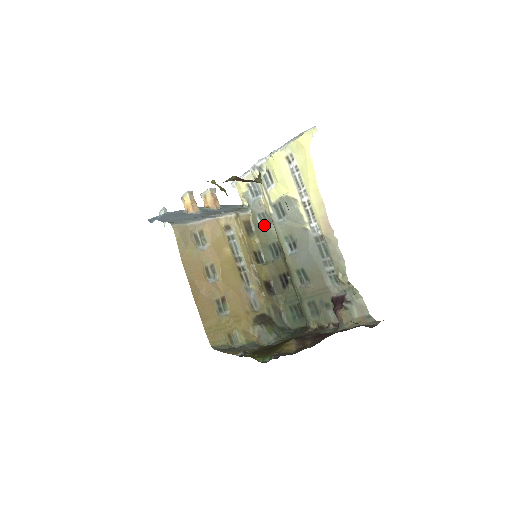
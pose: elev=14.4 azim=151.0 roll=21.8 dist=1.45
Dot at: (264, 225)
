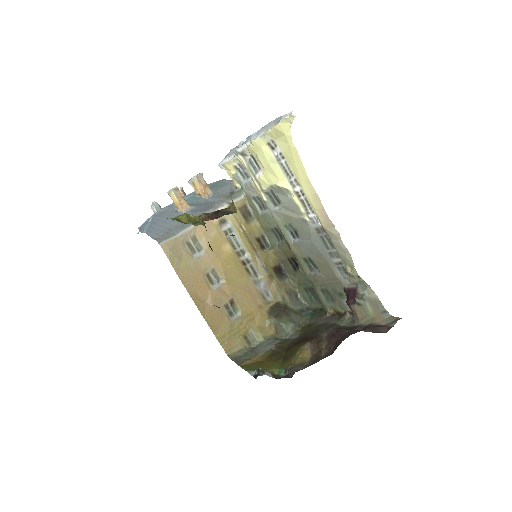
Dot at: (262, 208)
